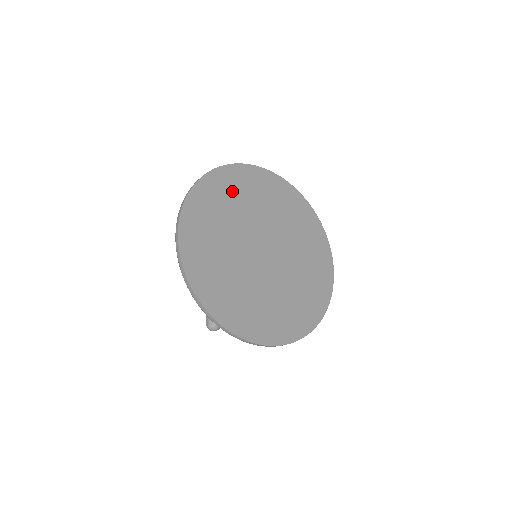
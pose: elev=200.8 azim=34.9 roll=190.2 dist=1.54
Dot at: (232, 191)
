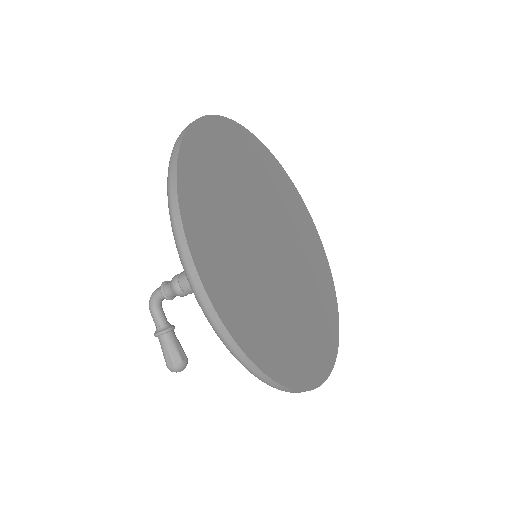
Dot at: (219, 161)
